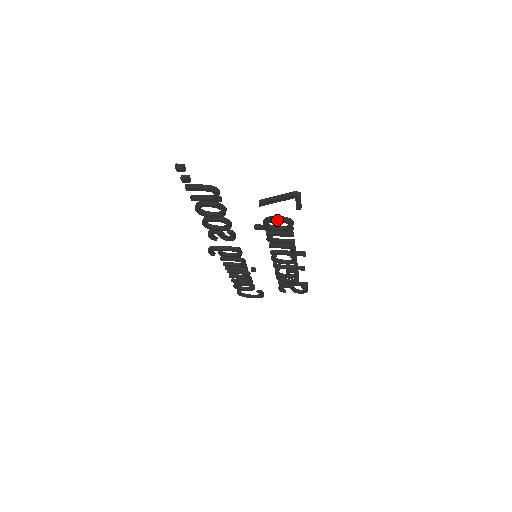
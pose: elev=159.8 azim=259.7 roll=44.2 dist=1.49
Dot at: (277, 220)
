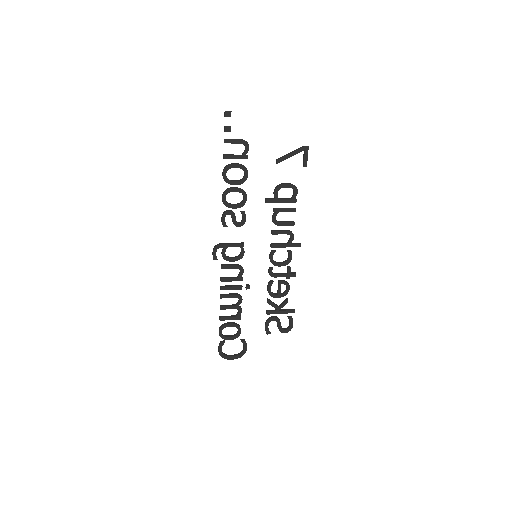
Dot at: (286, 185)
